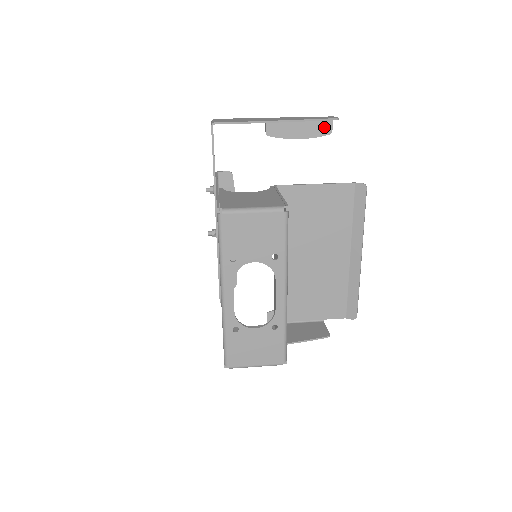
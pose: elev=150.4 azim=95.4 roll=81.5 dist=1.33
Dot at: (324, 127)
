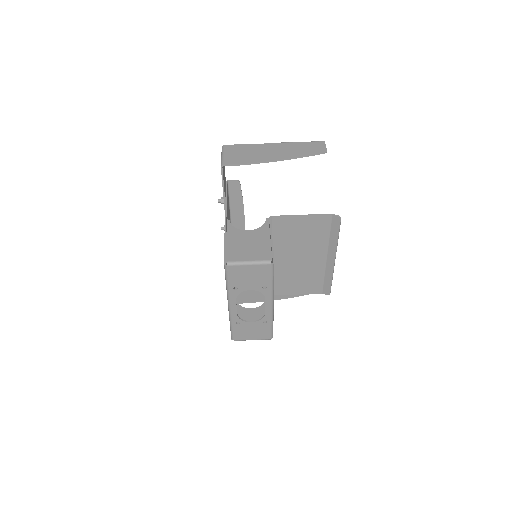
Dot at: occluded
